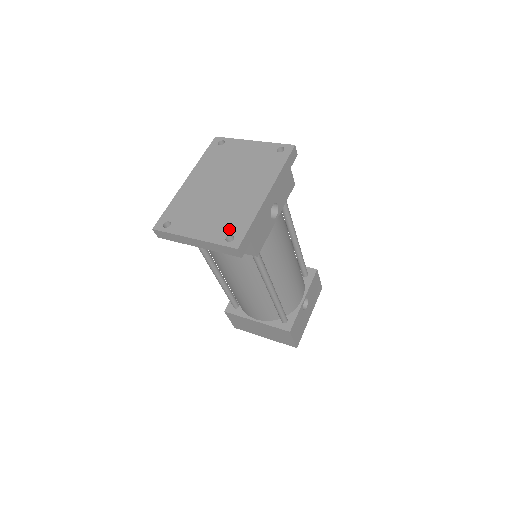
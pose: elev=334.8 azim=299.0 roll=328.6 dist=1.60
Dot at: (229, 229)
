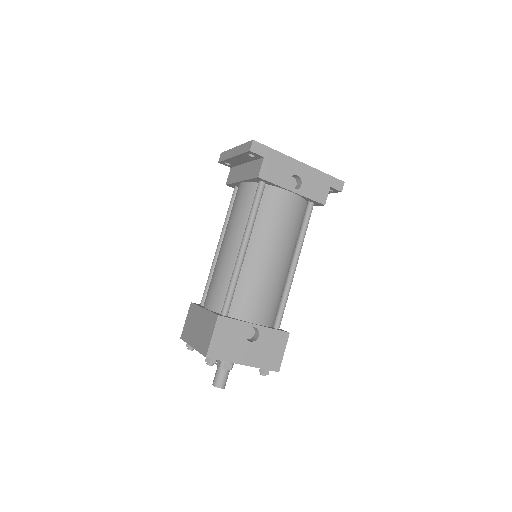
Dot at: occluded
